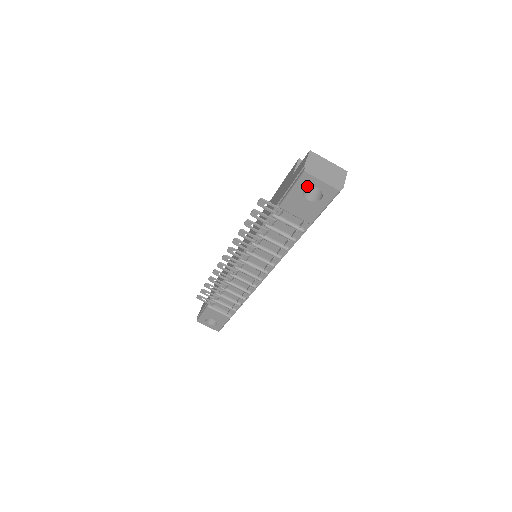
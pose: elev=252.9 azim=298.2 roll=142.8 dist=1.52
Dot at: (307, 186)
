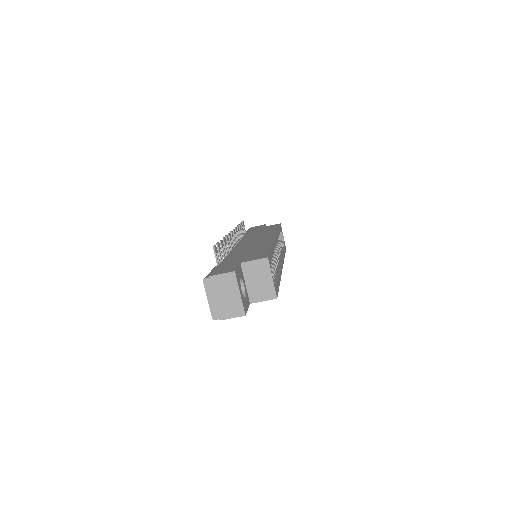
Dot at: occluded
